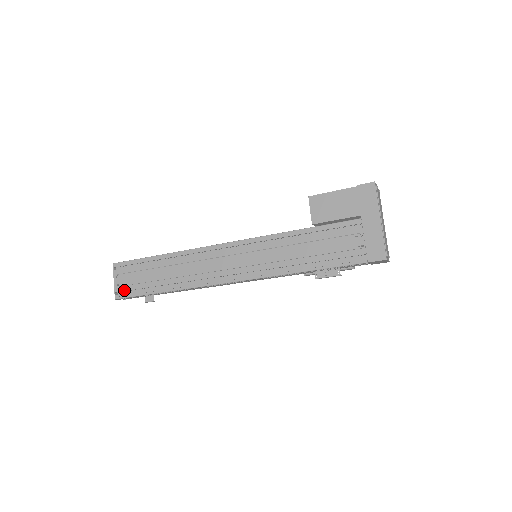
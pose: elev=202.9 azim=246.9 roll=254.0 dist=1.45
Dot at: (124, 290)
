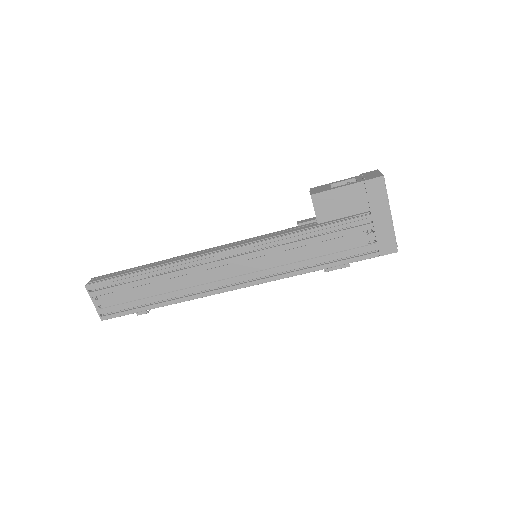
Dot at: (110, 311)
